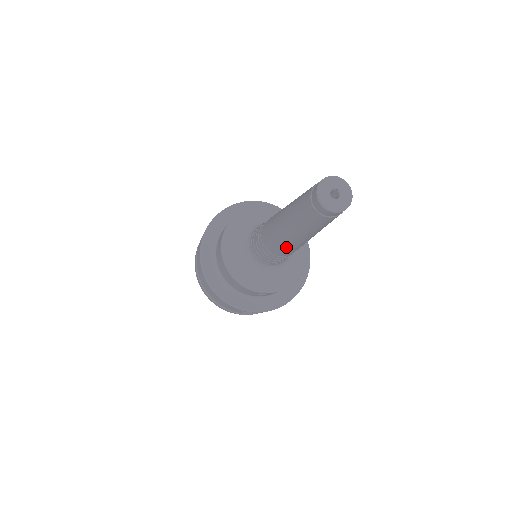
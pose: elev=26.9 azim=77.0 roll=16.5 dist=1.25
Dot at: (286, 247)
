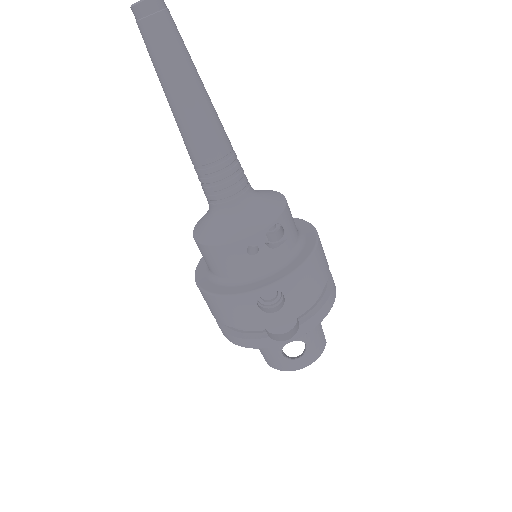
Dot at: (195, 130)
